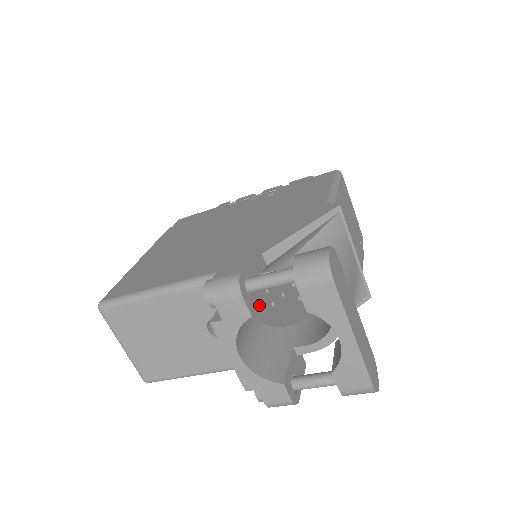
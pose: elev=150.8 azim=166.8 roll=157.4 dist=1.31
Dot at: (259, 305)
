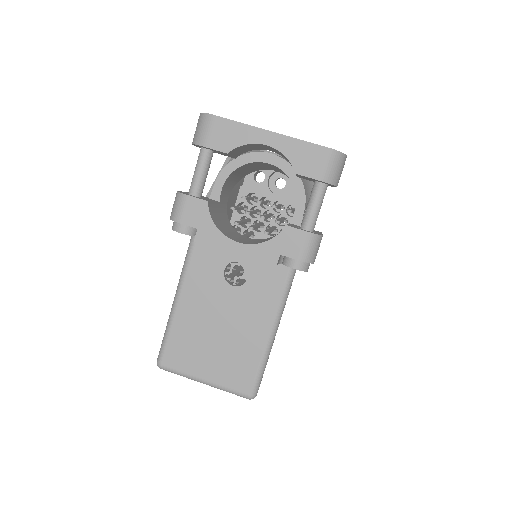
Dot at: occluded
